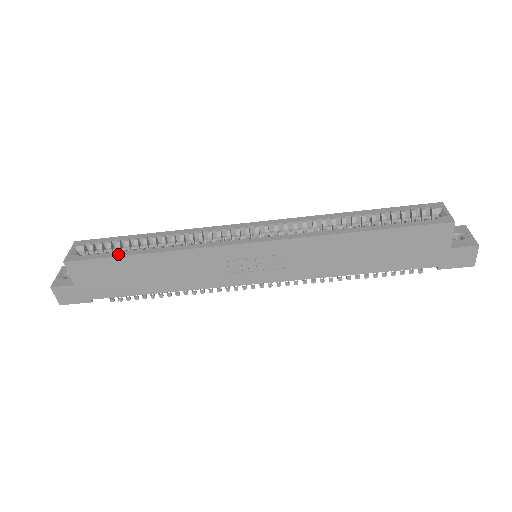
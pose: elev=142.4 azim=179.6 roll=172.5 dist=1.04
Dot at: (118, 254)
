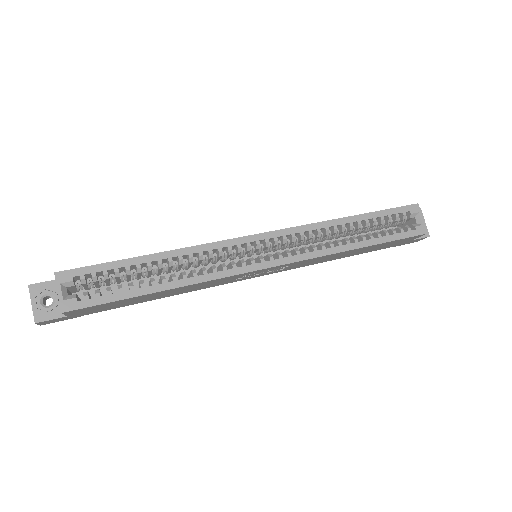
Dot at: (129, 295)
